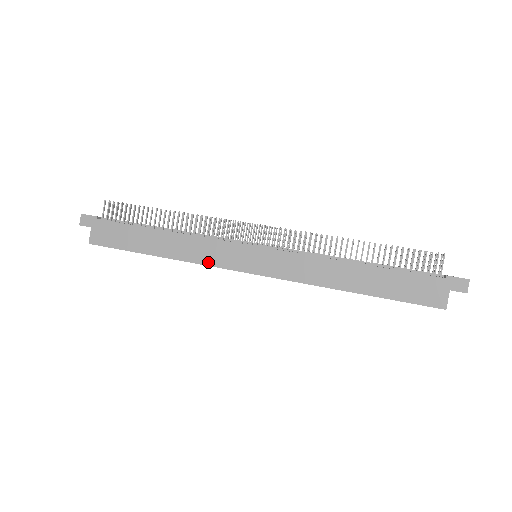
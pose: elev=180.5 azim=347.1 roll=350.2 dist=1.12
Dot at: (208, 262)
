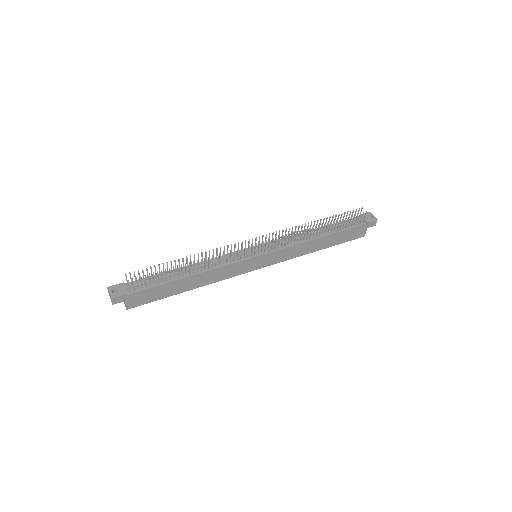
Dot at: (228, 277)
